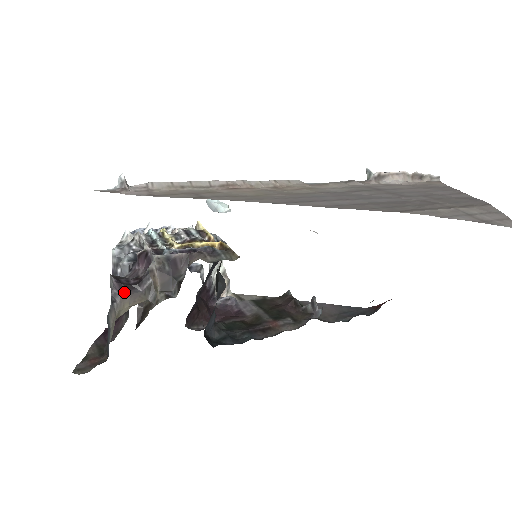
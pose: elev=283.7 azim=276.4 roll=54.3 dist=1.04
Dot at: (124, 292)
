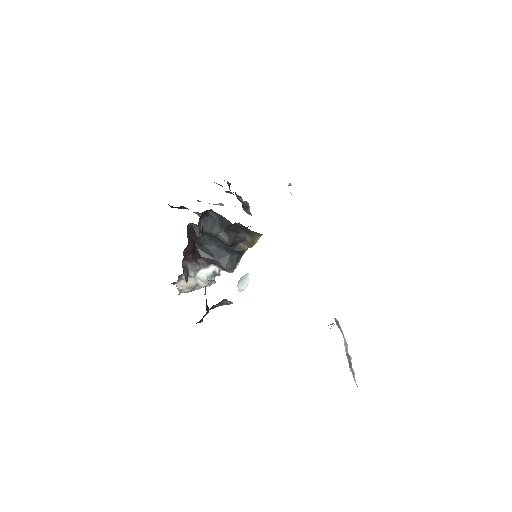
Dot at: occluded
